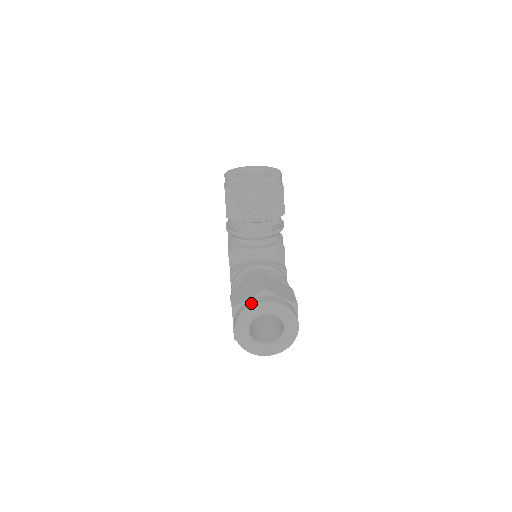
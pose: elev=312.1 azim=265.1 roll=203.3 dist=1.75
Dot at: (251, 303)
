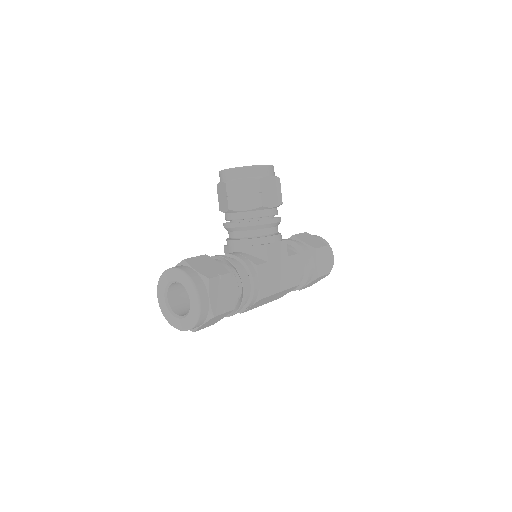
Dot at: occluded
